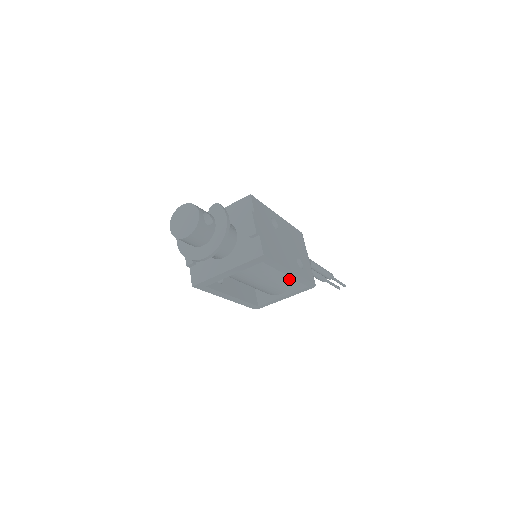
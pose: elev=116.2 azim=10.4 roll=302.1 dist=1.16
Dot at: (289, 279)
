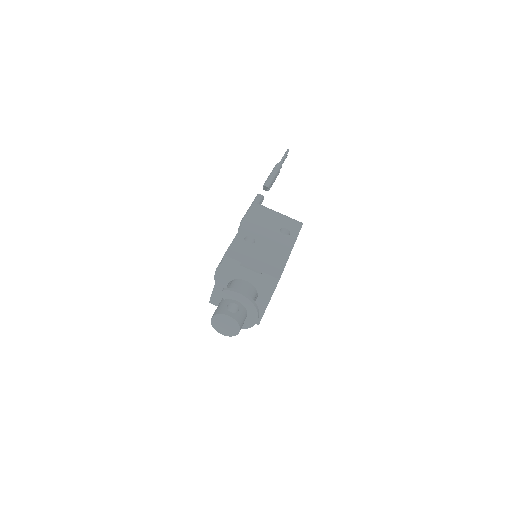
Dot at: occluded
